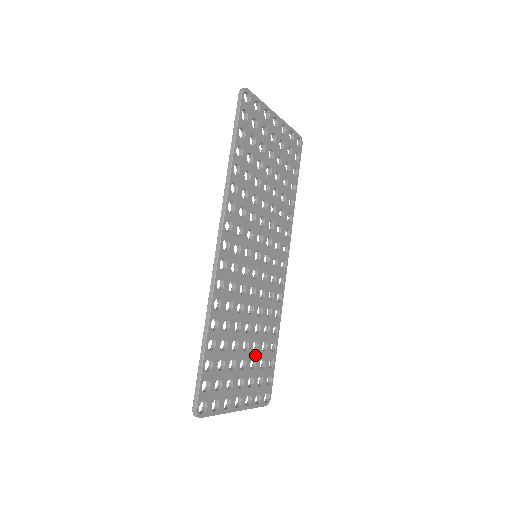
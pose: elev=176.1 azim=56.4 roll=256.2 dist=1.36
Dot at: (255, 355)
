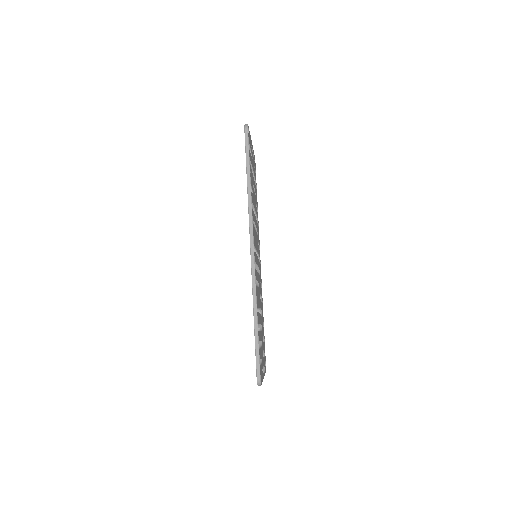
Dot at: (262, 333)
